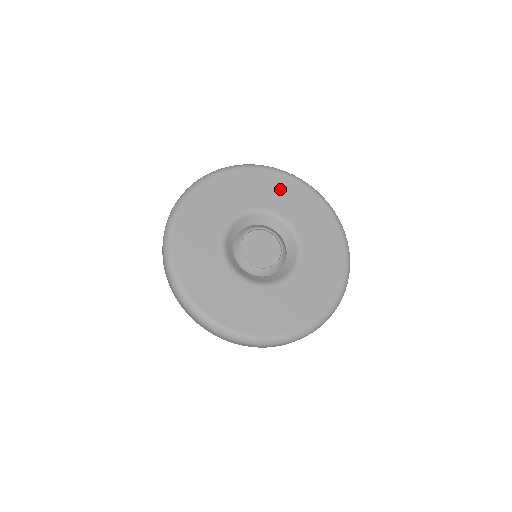
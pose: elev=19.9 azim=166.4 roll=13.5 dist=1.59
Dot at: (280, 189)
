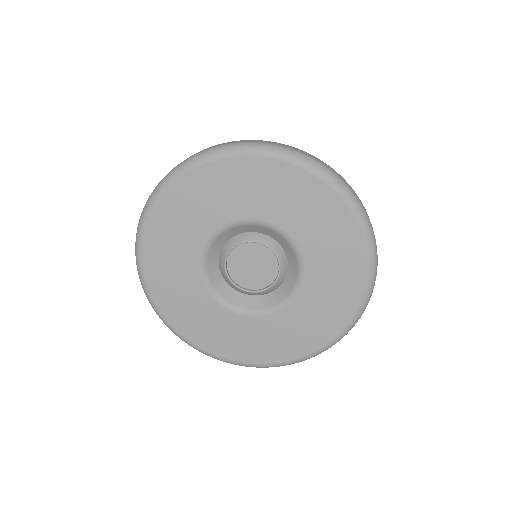
Dot at: (249, 182)
